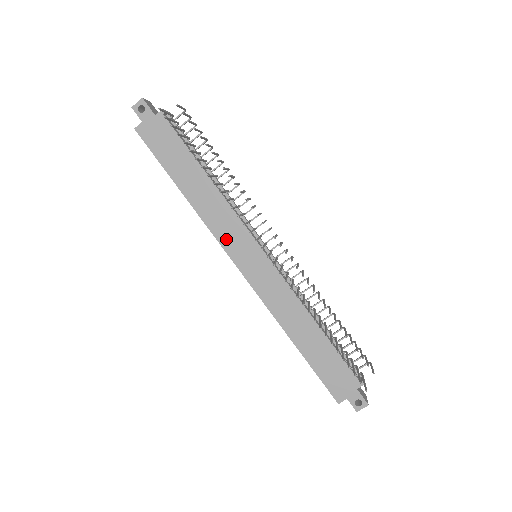
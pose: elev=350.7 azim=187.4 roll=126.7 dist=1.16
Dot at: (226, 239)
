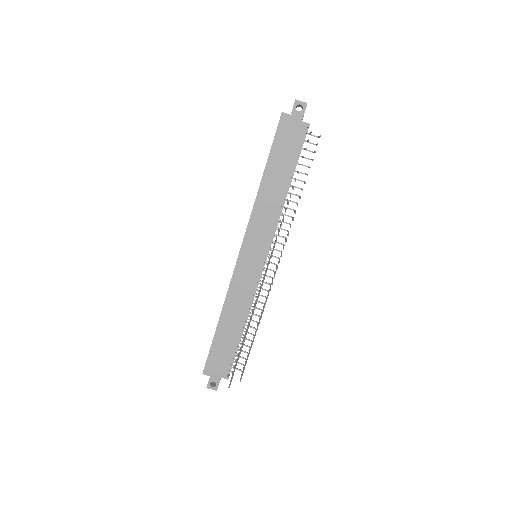
Dot at: (253, 230)
